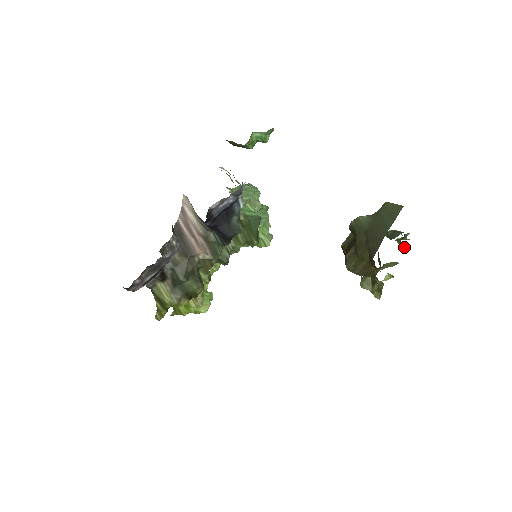
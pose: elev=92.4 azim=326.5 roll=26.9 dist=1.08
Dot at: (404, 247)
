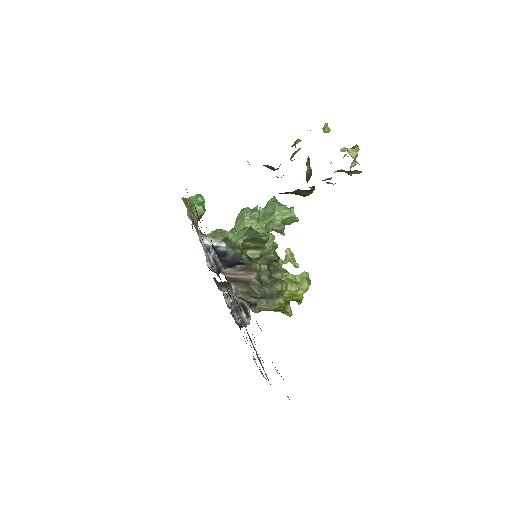
Dot at: (326, 130)
